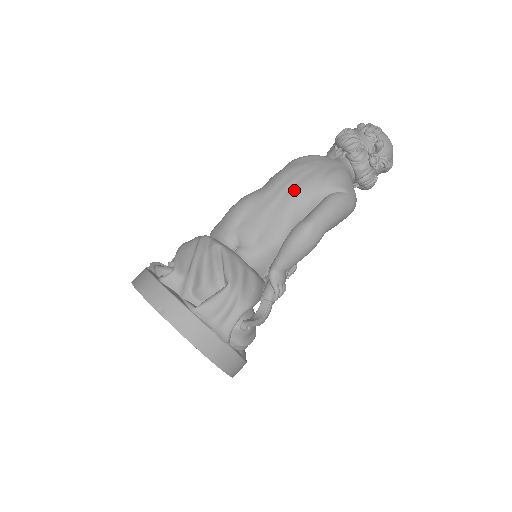
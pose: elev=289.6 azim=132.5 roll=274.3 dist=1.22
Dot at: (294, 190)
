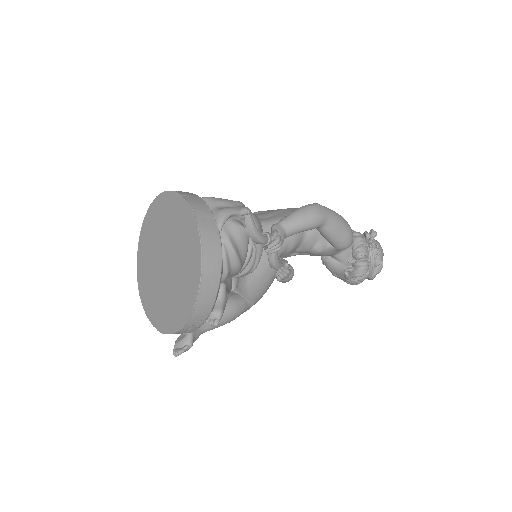
Dot at: occluded
